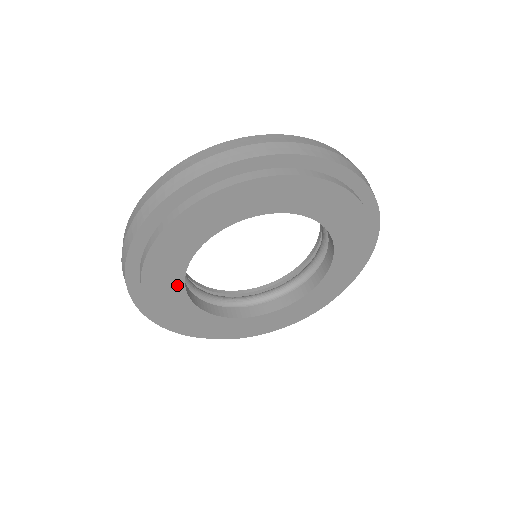
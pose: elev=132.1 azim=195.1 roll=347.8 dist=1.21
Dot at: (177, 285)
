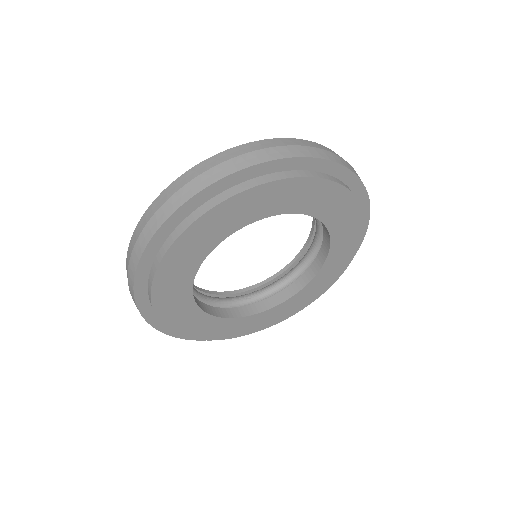
Dot at: (188, 304)
